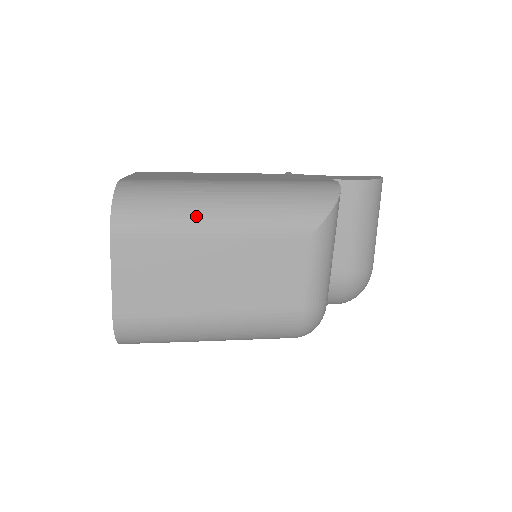
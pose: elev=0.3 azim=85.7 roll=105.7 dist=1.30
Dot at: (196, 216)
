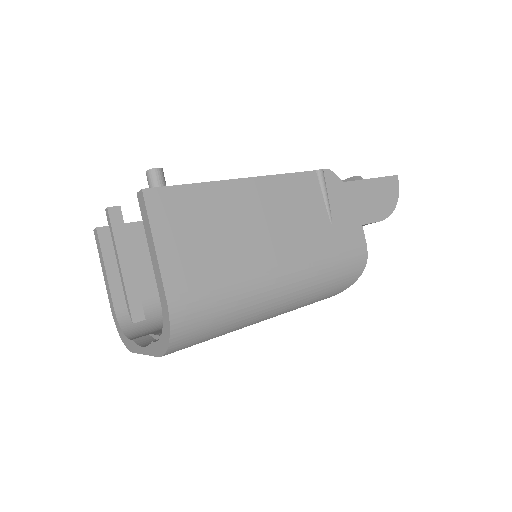
Dot at: (244, 325)
